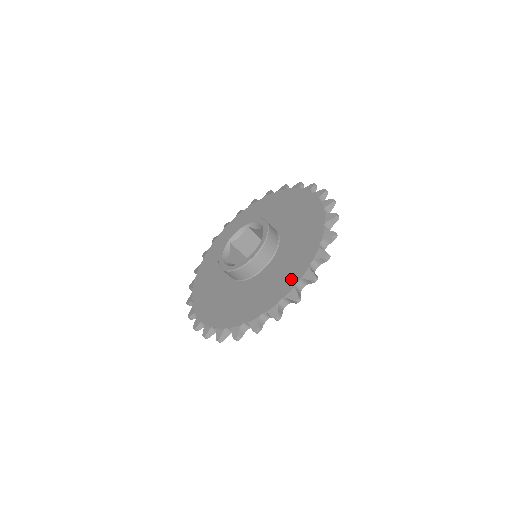
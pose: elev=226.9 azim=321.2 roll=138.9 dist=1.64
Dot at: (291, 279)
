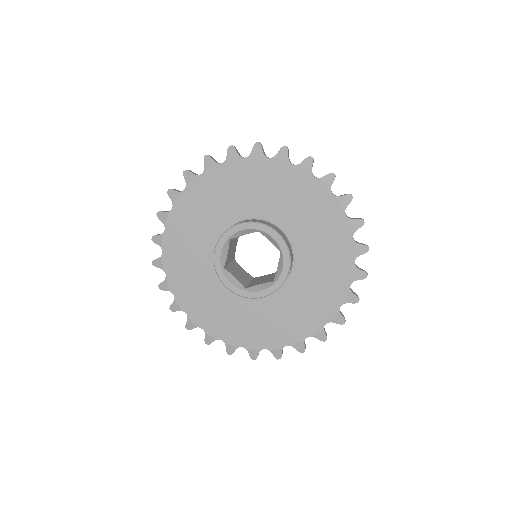
Dot at: (302, 330)
